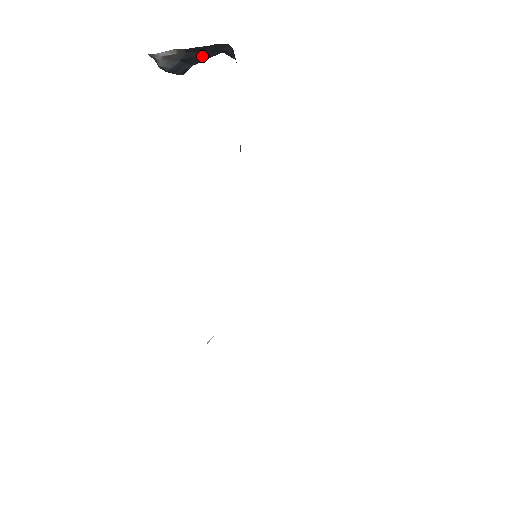
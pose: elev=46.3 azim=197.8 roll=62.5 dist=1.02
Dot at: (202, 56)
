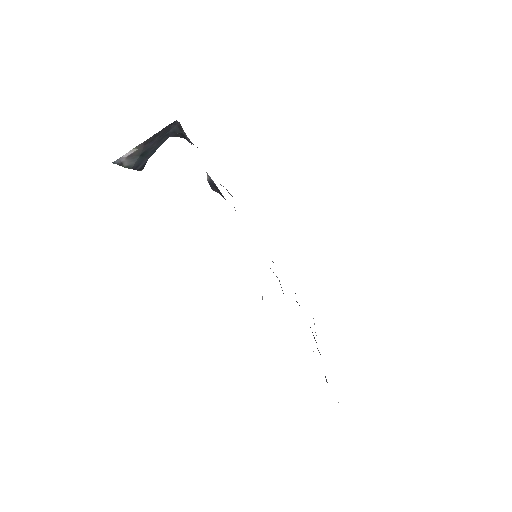
Dot at: (155, 145)
